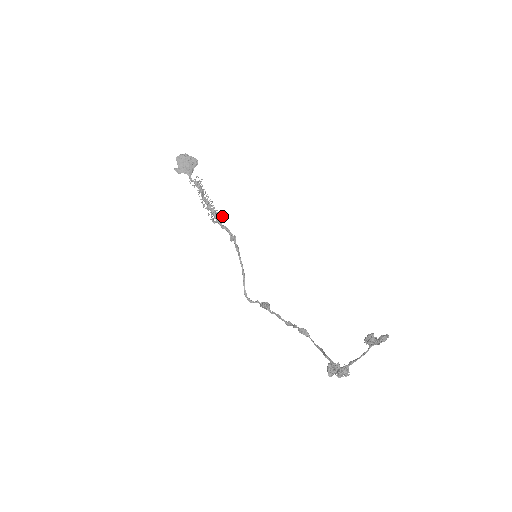
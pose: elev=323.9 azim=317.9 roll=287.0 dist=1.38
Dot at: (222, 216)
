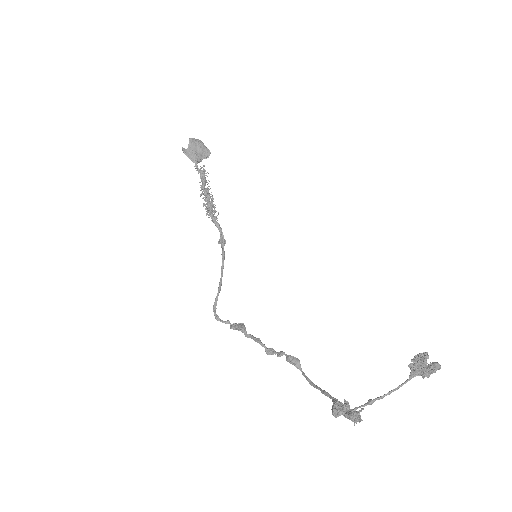
Dot at: occluded
